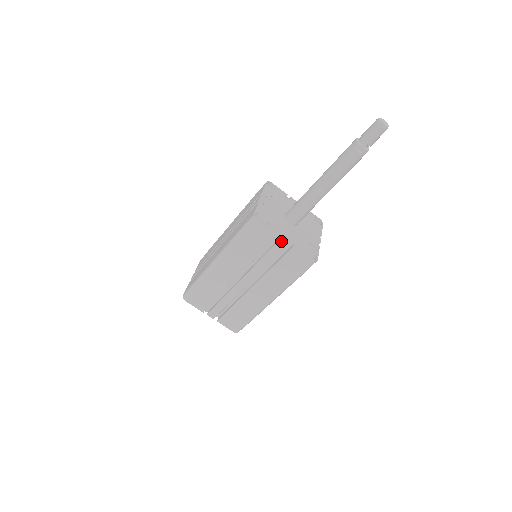
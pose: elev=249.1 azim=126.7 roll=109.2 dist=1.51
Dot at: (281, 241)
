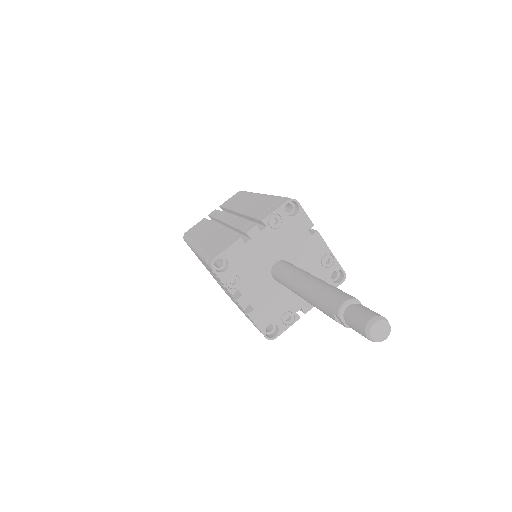
Dot at: occluded
